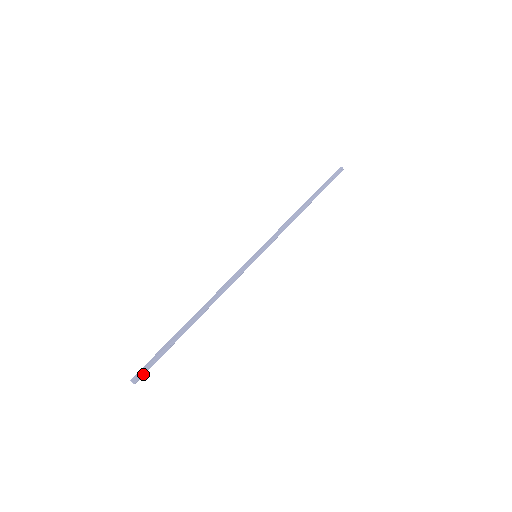
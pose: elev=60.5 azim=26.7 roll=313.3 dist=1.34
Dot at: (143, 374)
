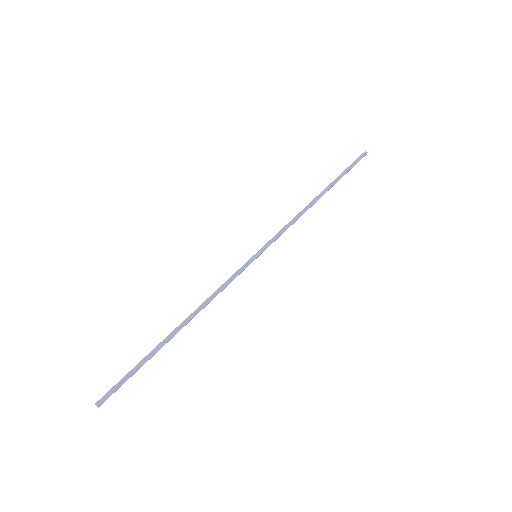
Dot at: occluded
